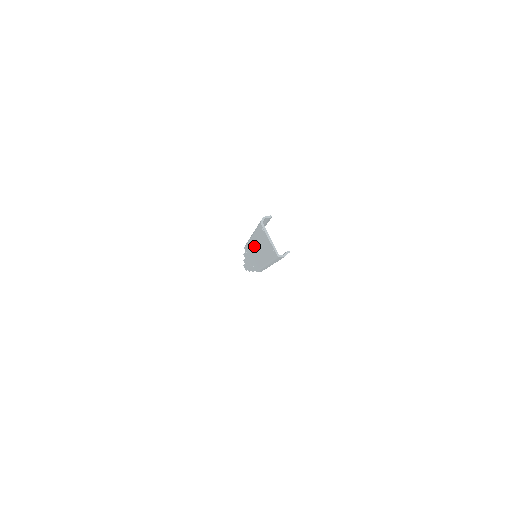
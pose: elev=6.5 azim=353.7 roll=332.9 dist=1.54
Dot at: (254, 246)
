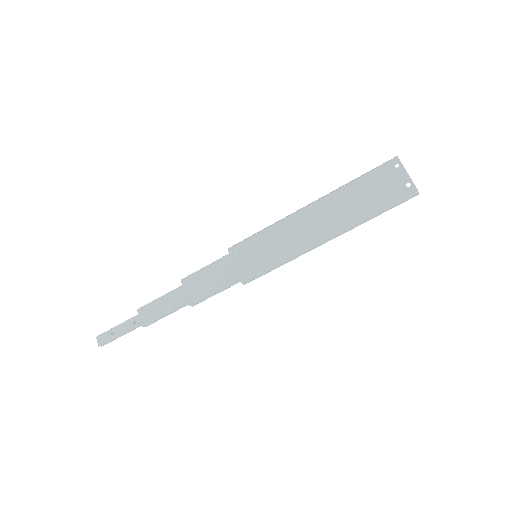
Dot at: (309, 216)
